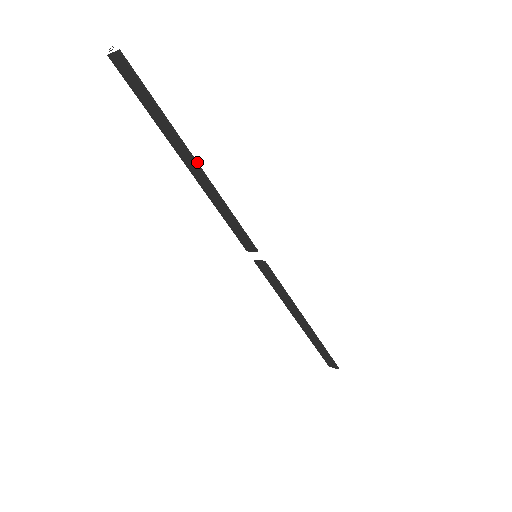
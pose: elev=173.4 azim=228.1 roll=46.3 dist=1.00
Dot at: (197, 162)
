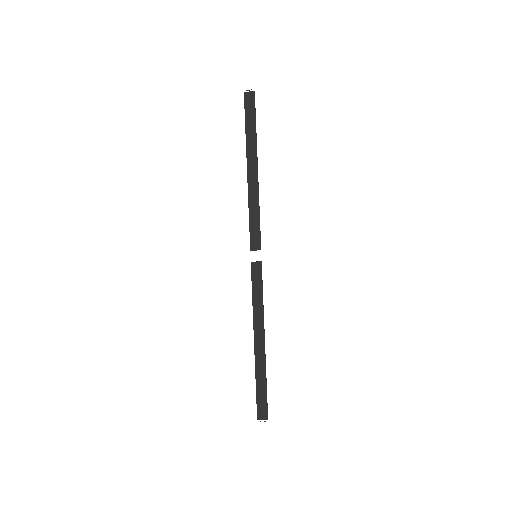
Dot at: occluded
